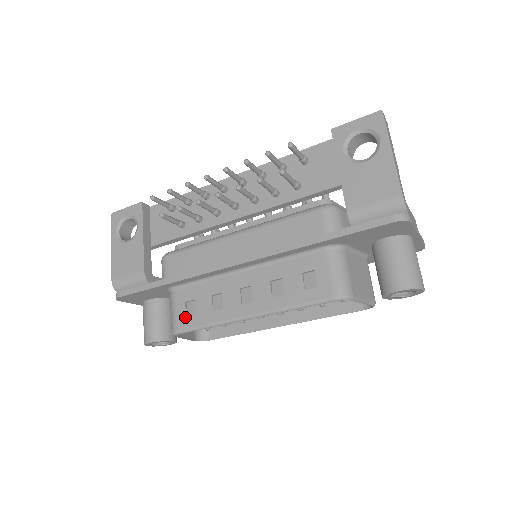
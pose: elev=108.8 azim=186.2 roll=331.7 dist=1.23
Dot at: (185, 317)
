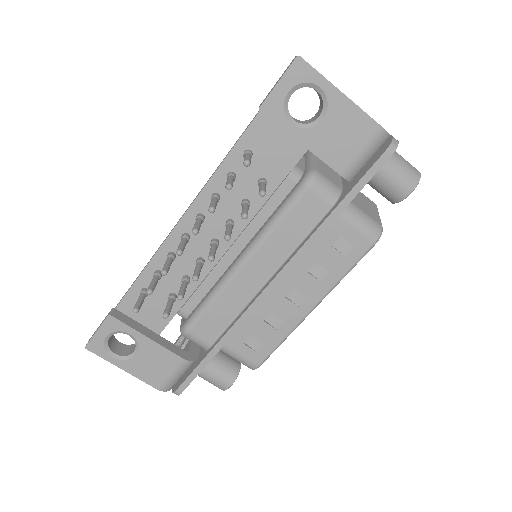
Dot at: (255, 353)
